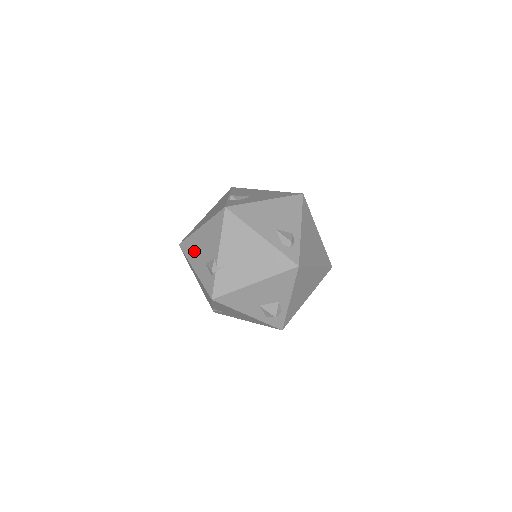
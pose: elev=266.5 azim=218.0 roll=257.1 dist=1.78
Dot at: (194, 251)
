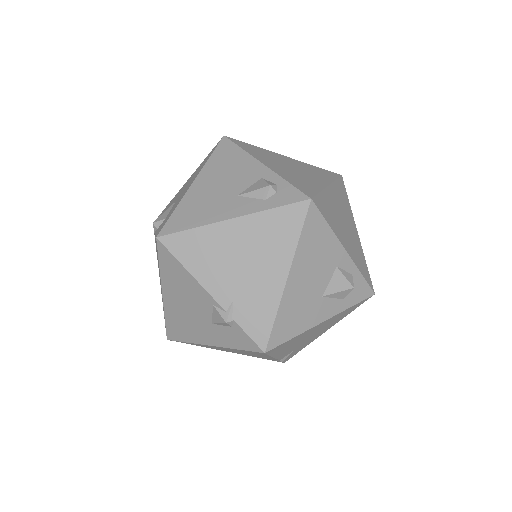
Dot at: (186, 326)
